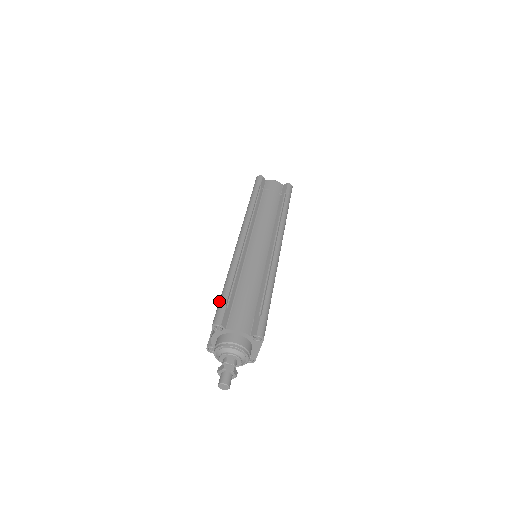
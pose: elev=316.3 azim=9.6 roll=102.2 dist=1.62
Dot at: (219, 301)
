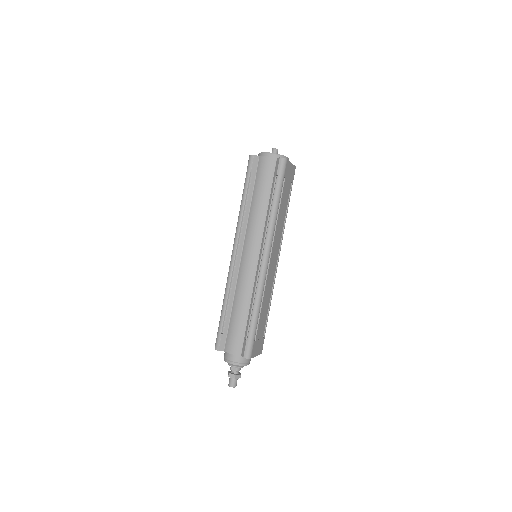
Dot at: occluded
